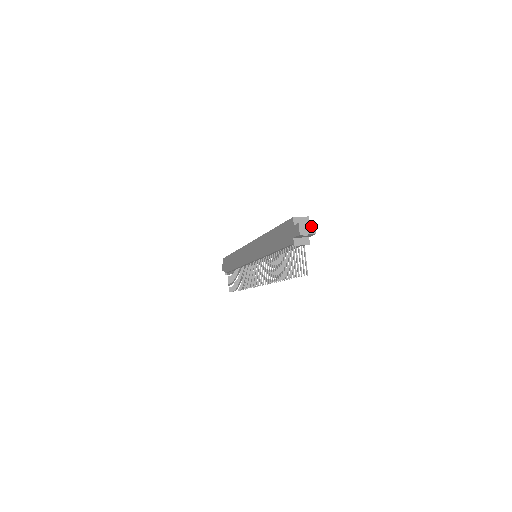
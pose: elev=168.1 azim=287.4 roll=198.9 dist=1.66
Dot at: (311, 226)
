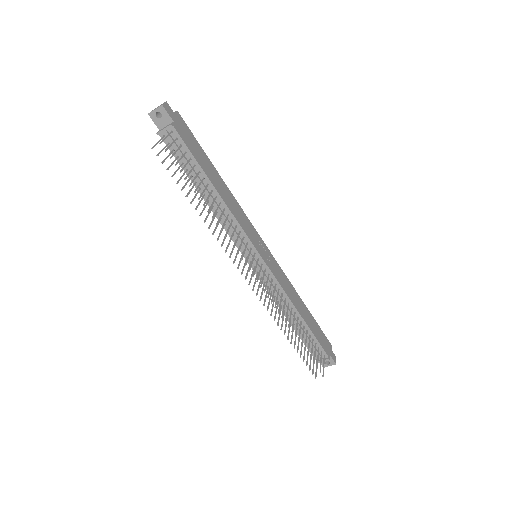
Dot at: occluded
